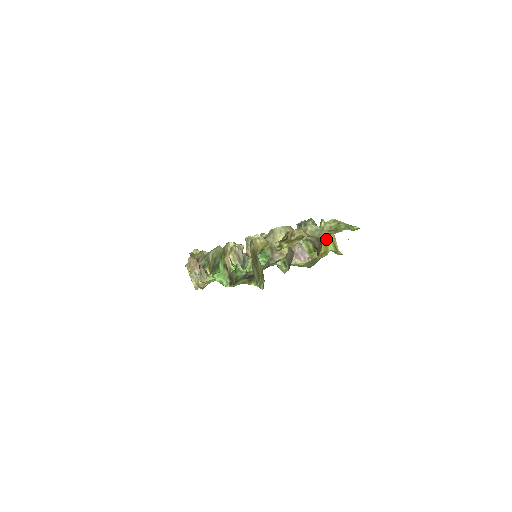
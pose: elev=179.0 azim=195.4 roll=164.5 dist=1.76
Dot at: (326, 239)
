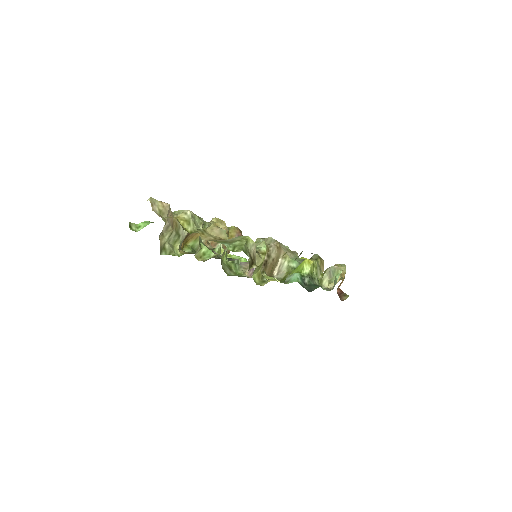
Dot at: occluded
